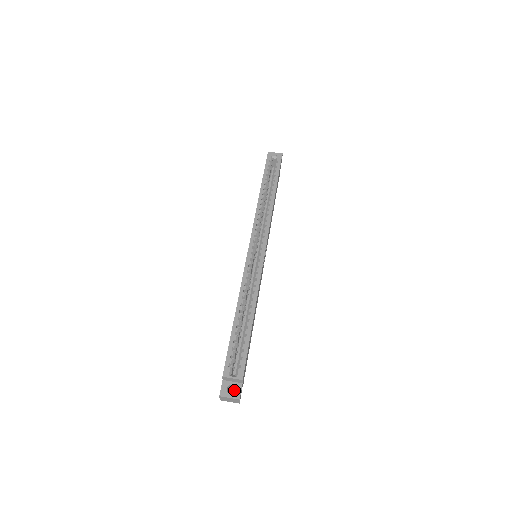
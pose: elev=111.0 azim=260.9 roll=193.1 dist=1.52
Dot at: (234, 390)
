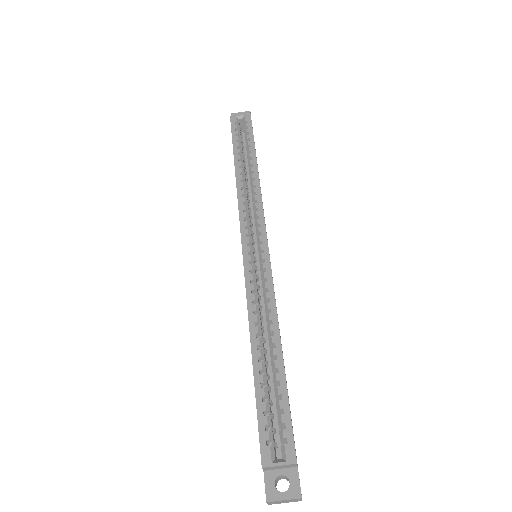
Dot at: occluded
